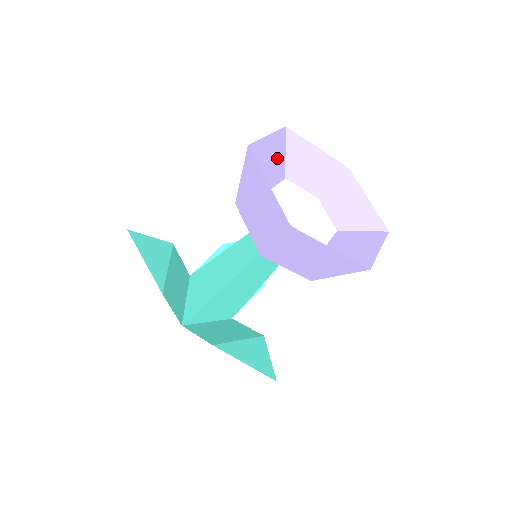
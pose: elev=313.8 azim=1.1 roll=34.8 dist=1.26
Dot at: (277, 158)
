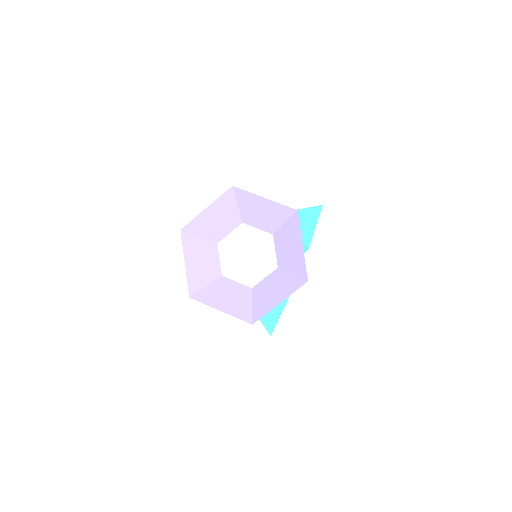
Dot at: (225, 215)
